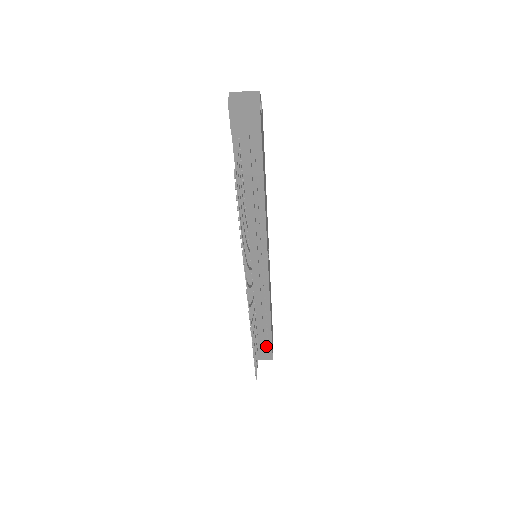
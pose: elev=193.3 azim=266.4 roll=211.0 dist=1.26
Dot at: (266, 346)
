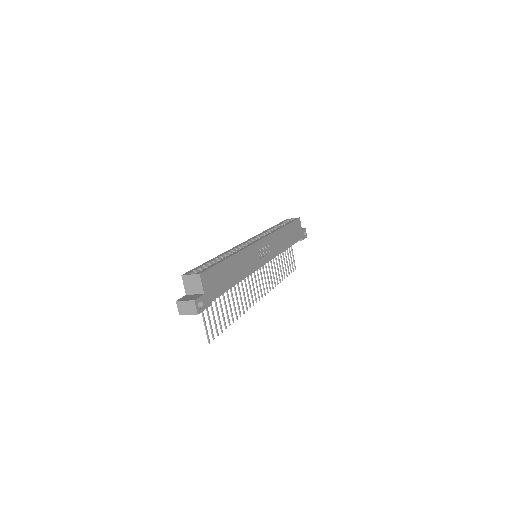
Dot at: occluded
